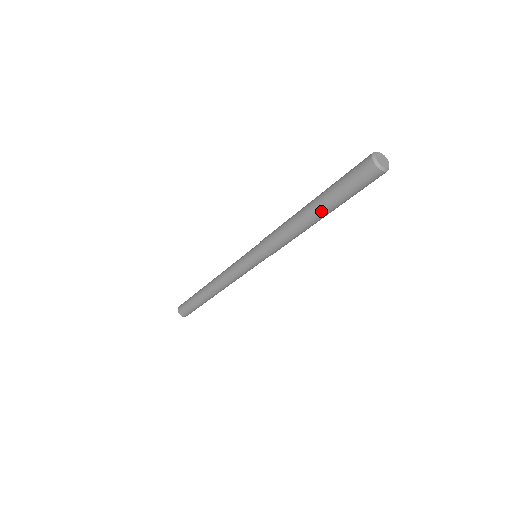
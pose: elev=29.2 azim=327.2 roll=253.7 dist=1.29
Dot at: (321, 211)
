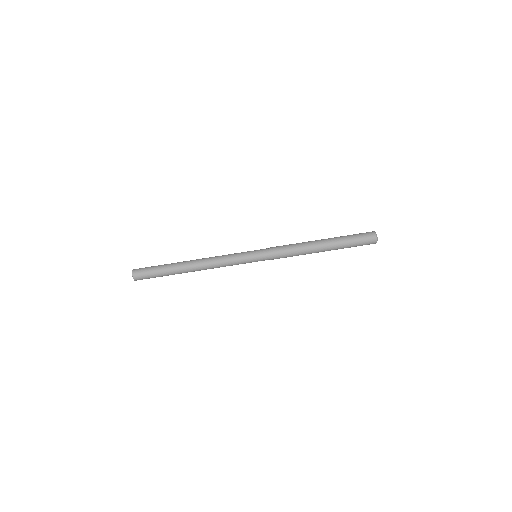
Dot at: (331, 243)
